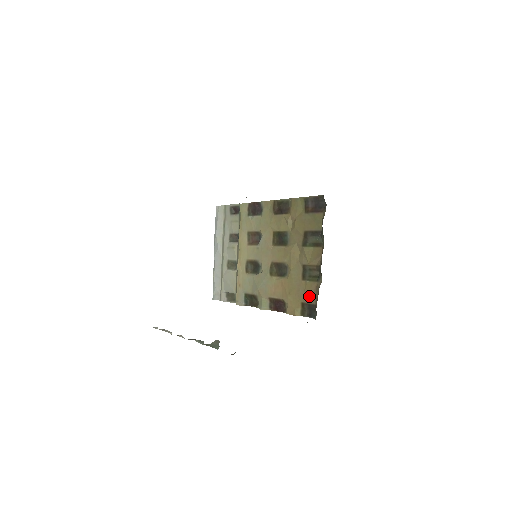
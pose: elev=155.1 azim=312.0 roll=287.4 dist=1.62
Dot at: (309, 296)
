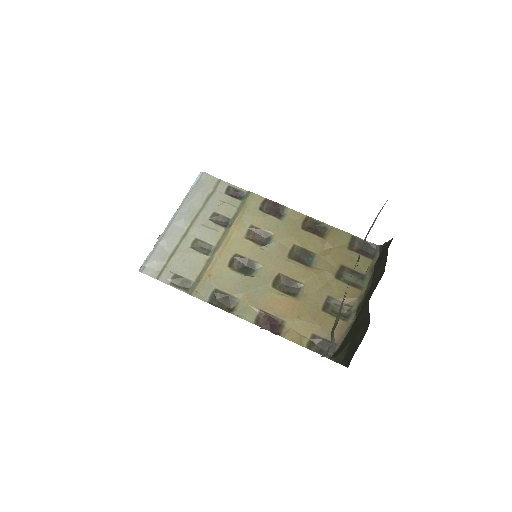
Dot at: (328, 331)
